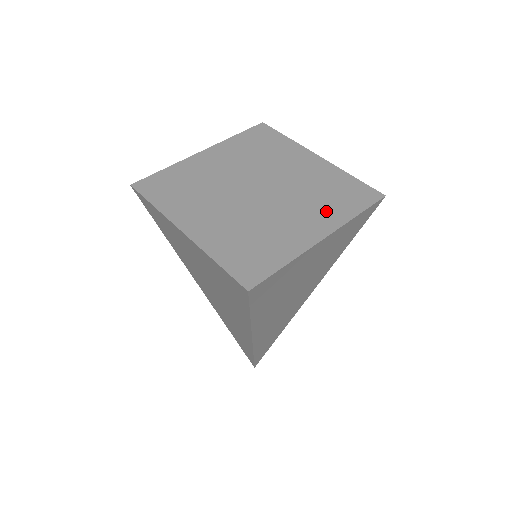
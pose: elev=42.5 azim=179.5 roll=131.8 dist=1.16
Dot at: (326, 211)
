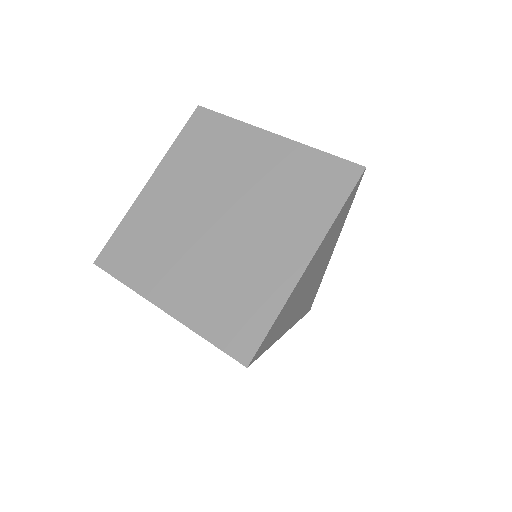
Dot at: (302, 221)
